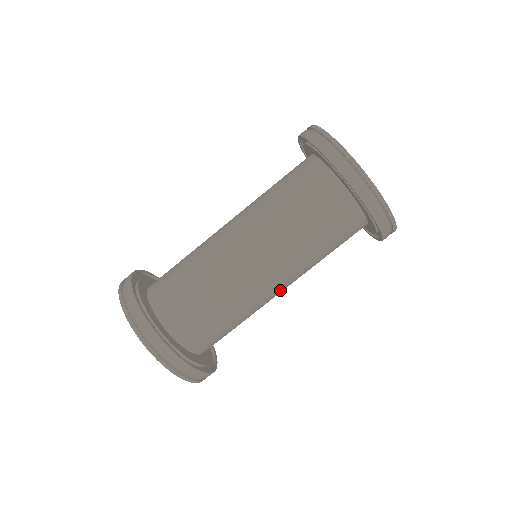
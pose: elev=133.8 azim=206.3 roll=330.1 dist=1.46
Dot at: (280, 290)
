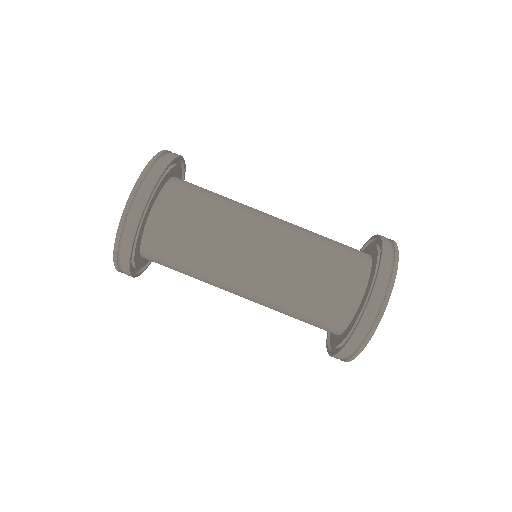
Dot at: (241, 290)
